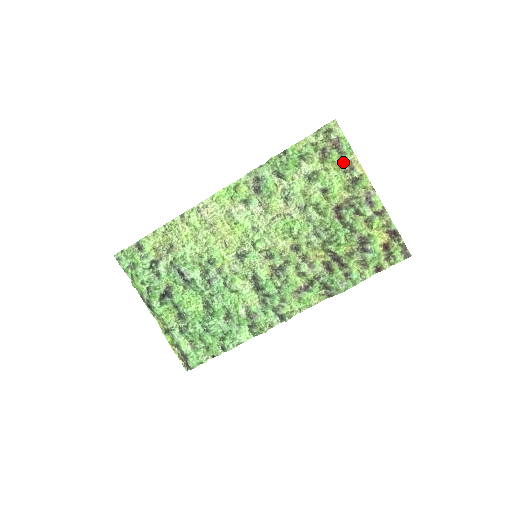
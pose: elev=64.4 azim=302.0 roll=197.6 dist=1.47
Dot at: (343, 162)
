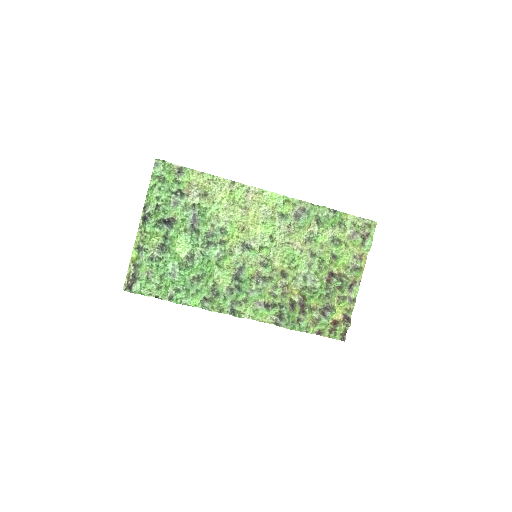
Dot at: (359, 250)
